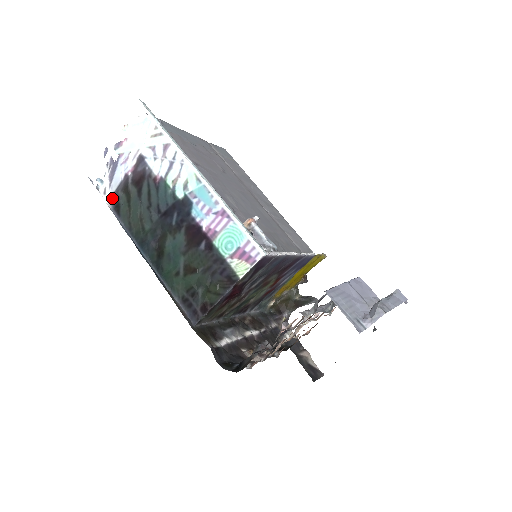
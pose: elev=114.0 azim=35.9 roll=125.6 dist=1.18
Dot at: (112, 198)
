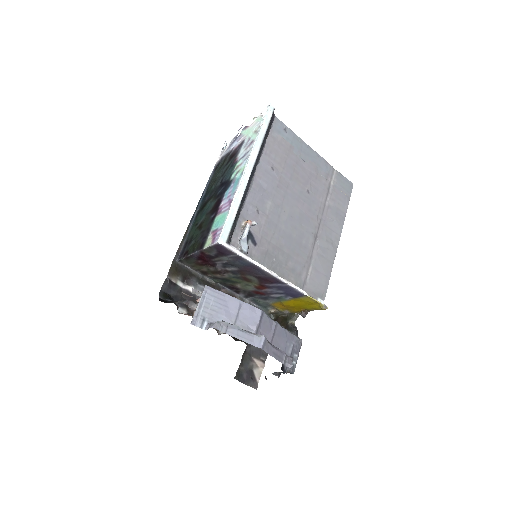
Dot at: (220, 159)
